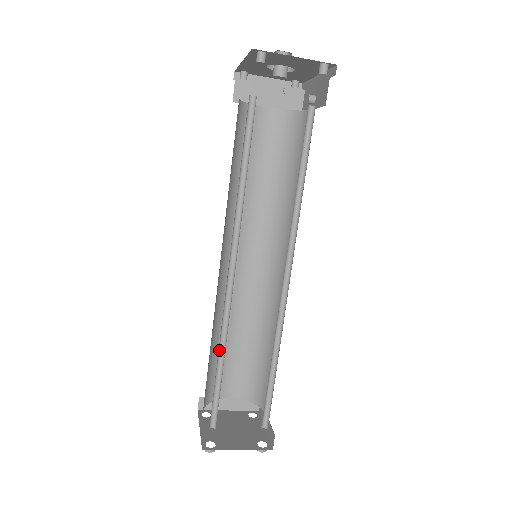
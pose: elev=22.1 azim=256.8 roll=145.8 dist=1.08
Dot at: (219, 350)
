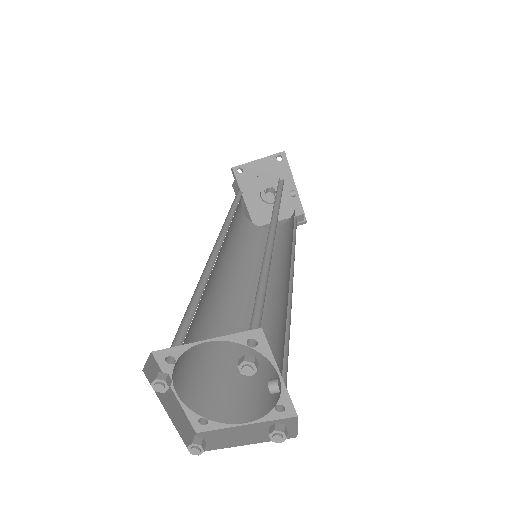
Dot at: (199, 292)
